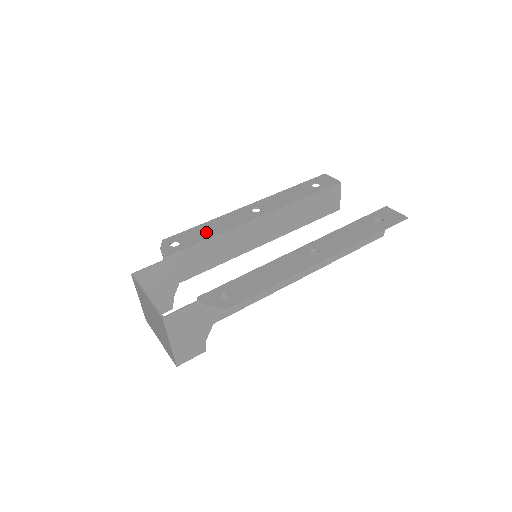
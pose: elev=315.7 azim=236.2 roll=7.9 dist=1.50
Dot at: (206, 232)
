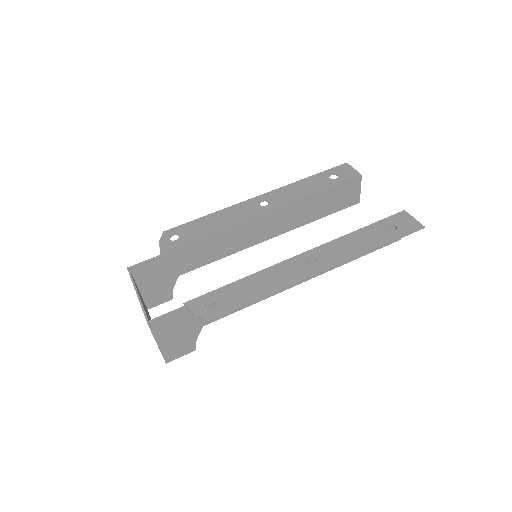
Dot at: (208, 226)
